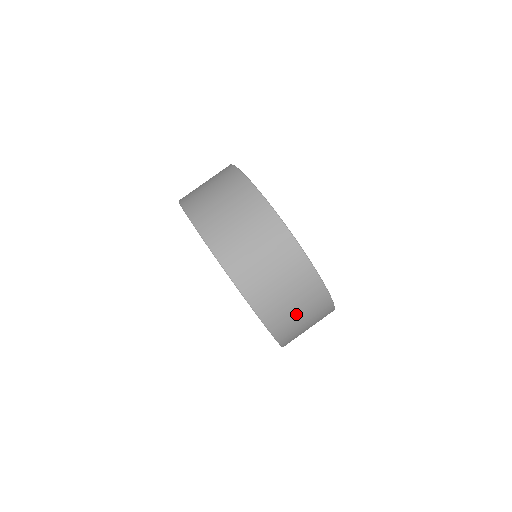
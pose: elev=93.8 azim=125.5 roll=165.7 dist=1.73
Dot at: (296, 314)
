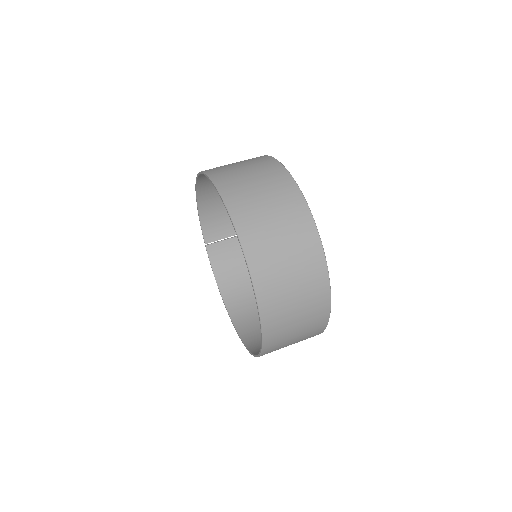
Dot at: (273, 229)
